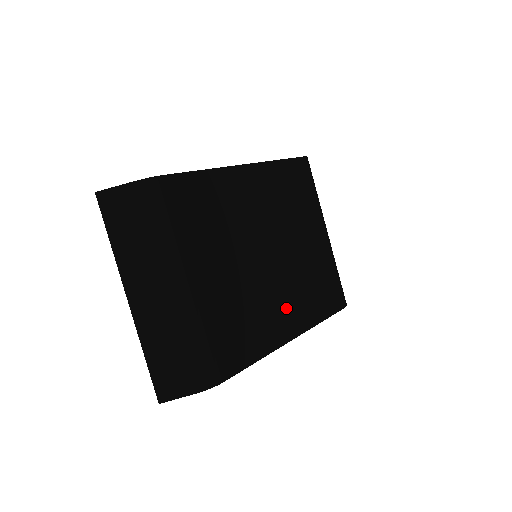
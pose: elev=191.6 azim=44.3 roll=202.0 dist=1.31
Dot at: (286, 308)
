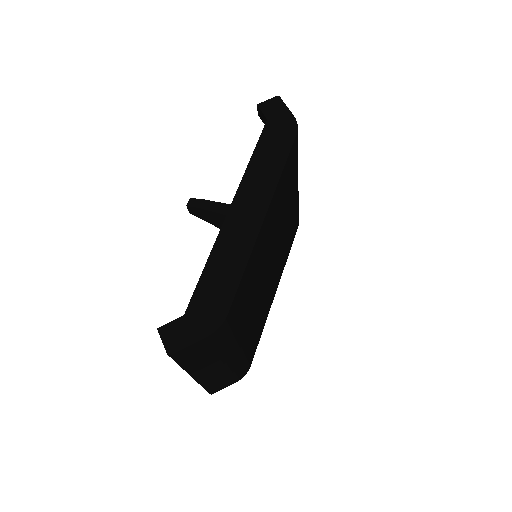
Dot at: (275, 279)
